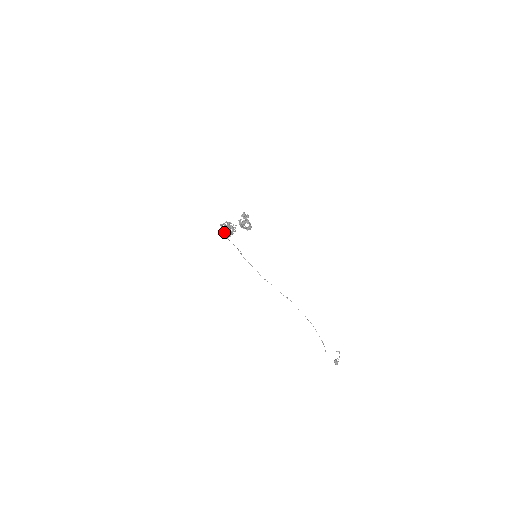
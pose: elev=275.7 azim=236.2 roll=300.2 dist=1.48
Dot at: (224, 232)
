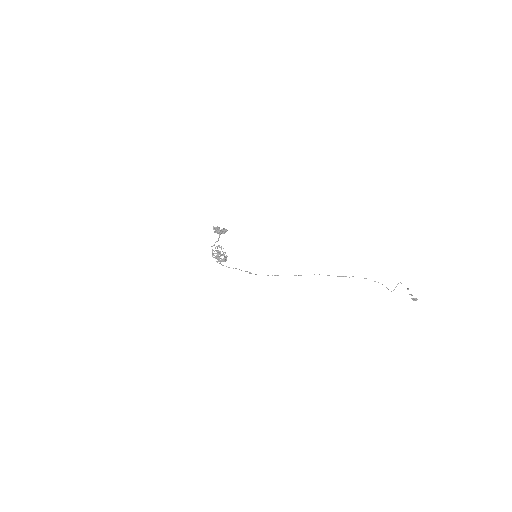
Dot at: (219, 257)
